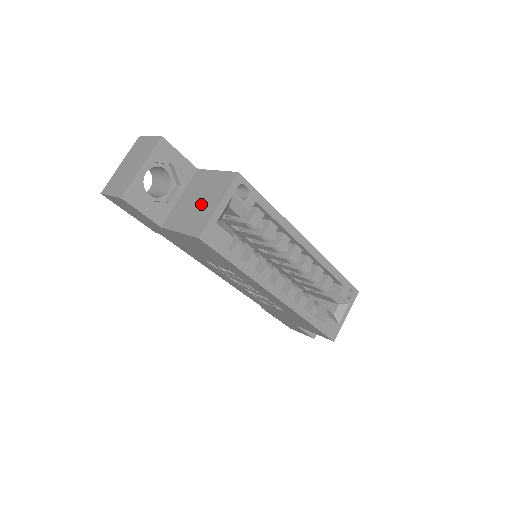
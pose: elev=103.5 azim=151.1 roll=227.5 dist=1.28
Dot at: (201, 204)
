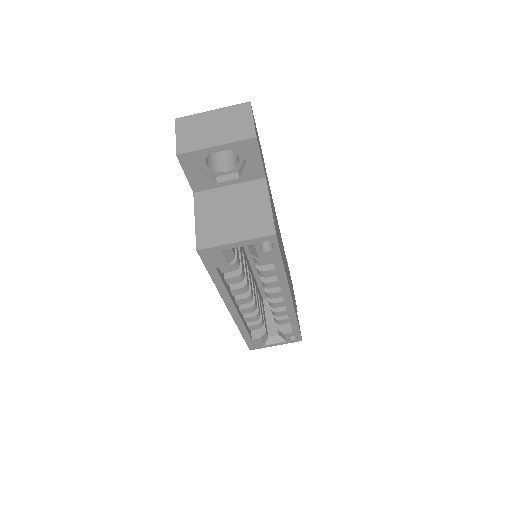
Dot at: (230, 220)
